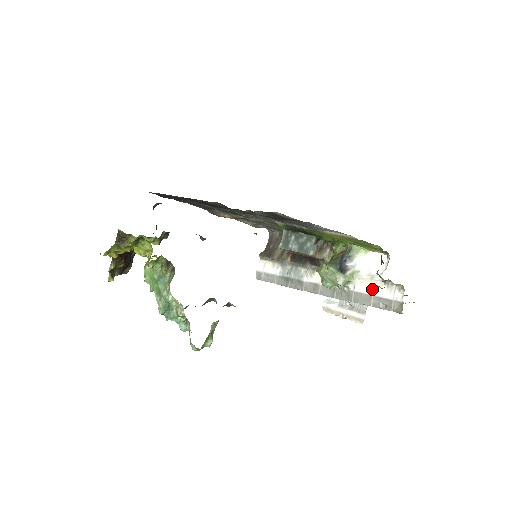
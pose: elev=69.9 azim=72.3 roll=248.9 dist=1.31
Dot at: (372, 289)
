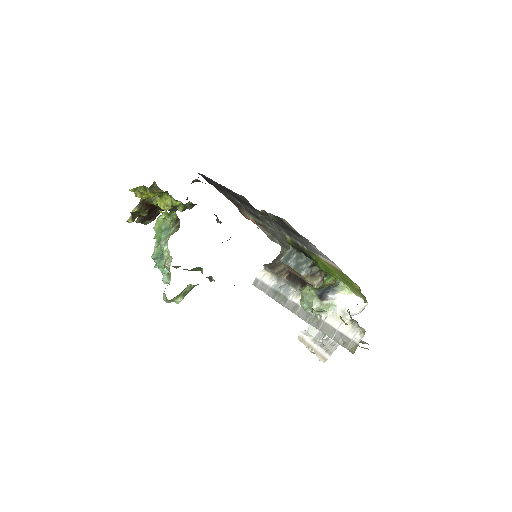
Dot at: (339, 324)
